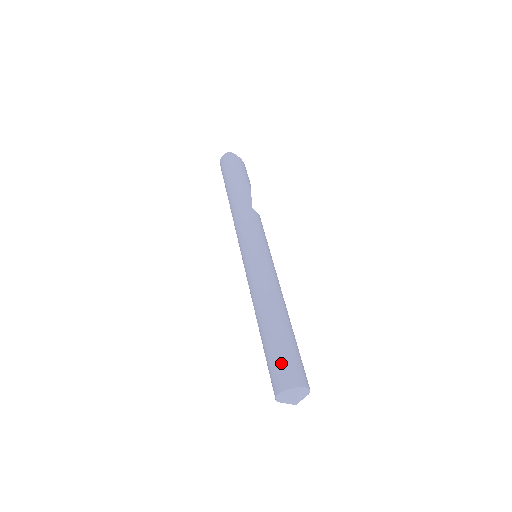
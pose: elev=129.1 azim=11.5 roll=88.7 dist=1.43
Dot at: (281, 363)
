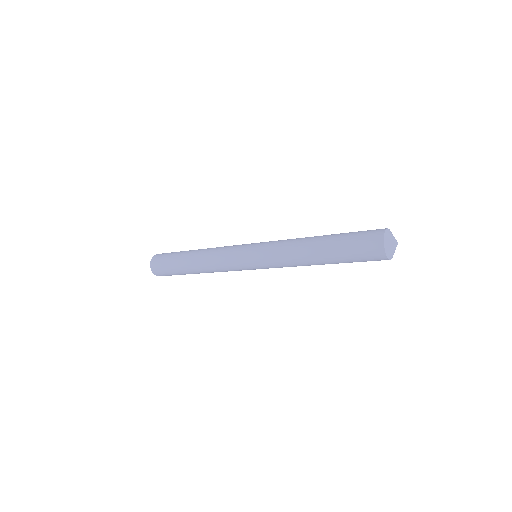
Dot at: (362, 231)
